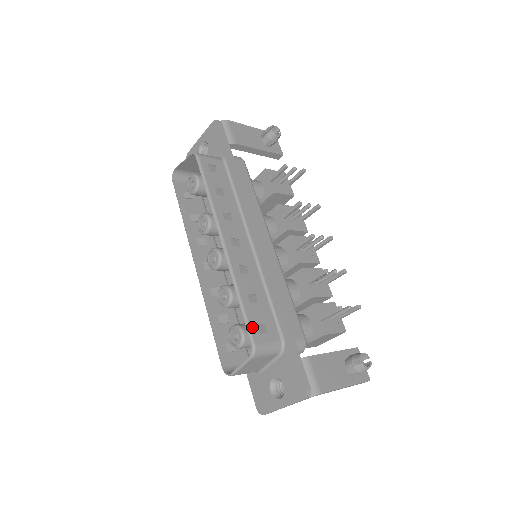
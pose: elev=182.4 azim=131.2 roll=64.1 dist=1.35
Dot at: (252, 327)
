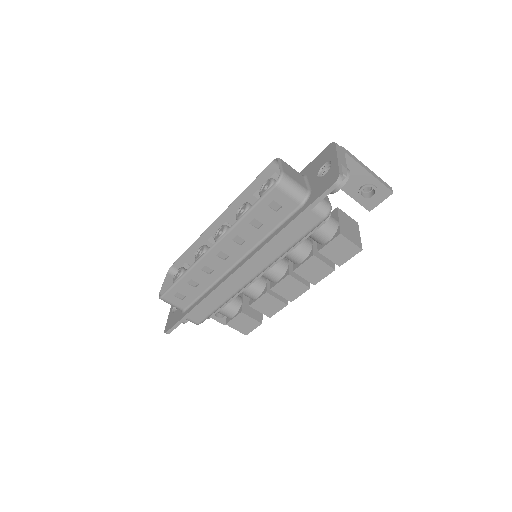
Dot at: (267, 172)
